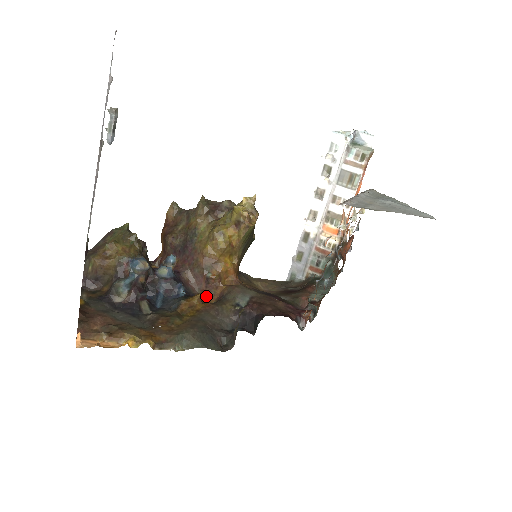
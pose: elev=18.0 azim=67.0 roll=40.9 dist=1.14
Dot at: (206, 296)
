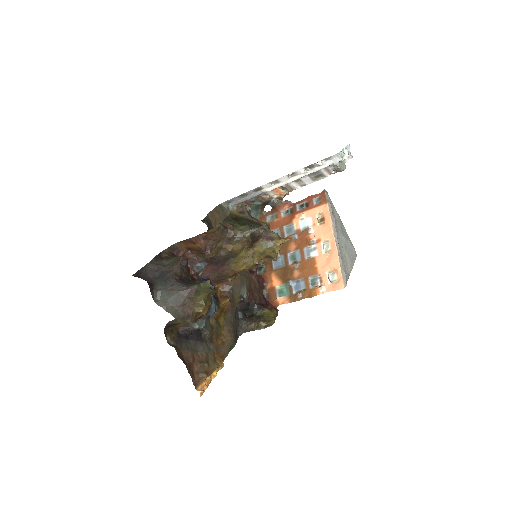
Dot at: (215, 284)
